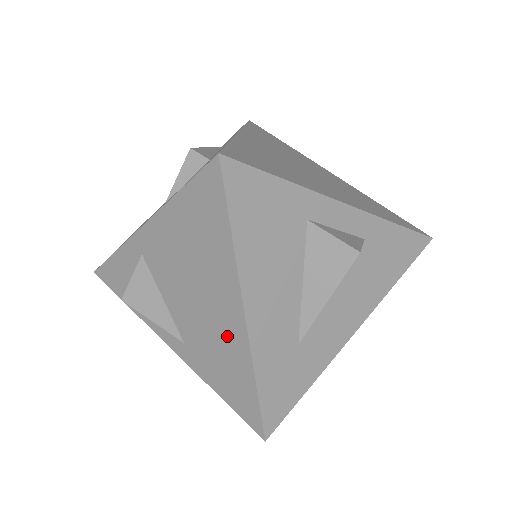
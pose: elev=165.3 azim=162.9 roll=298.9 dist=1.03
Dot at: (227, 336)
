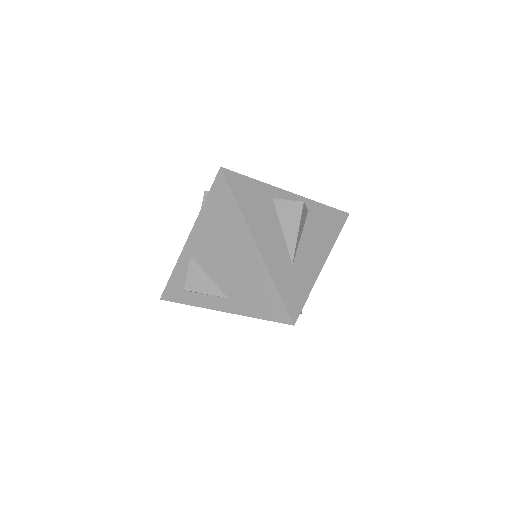
Dot at: (251, 267)
